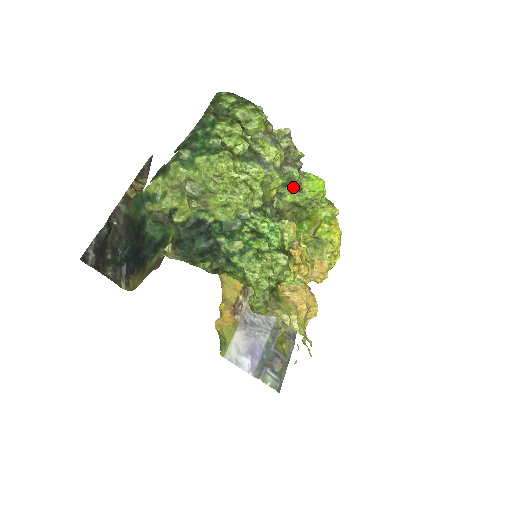
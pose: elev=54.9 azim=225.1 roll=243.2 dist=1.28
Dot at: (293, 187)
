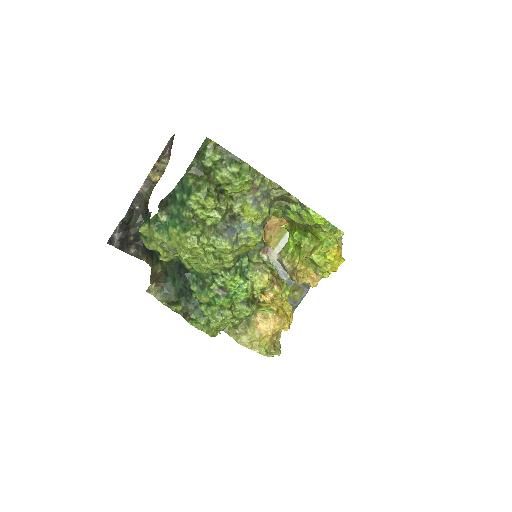
Dot at: occluded
